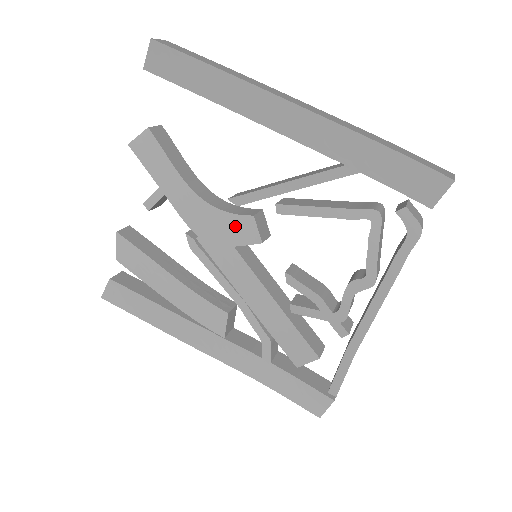
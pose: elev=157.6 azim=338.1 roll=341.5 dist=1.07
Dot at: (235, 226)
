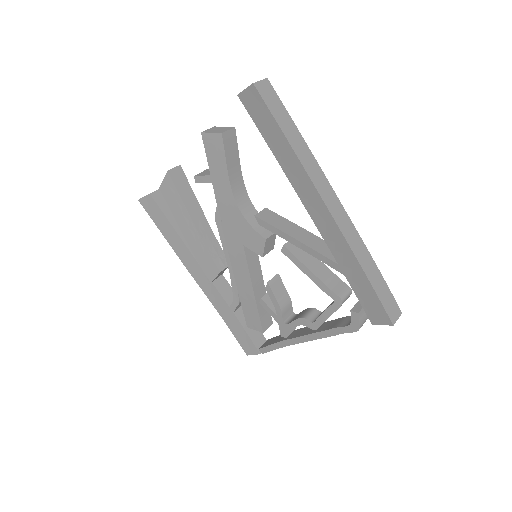
Dot at: (250, 235)
